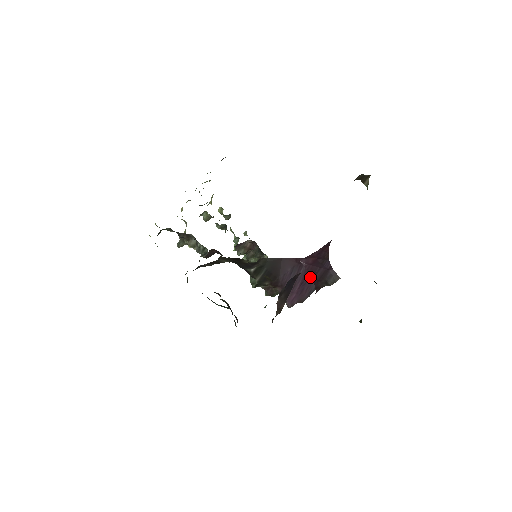
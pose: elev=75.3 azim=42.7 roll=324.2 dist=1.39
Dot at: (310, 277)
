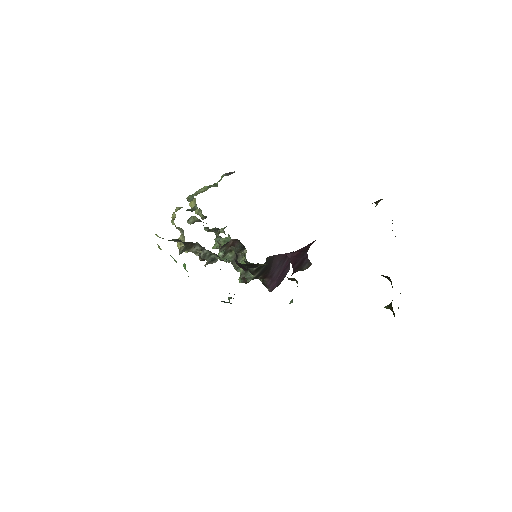
Dot at: (288, 265)
